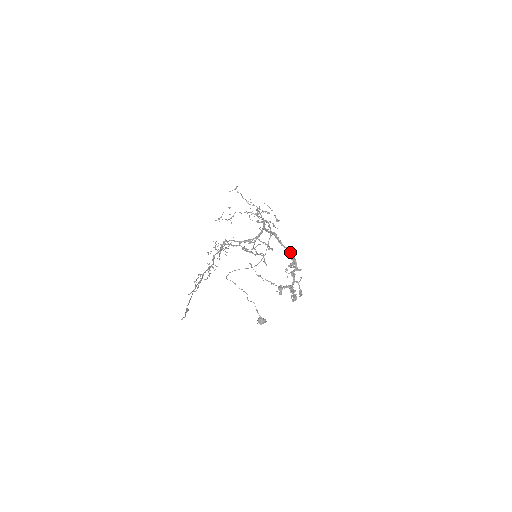
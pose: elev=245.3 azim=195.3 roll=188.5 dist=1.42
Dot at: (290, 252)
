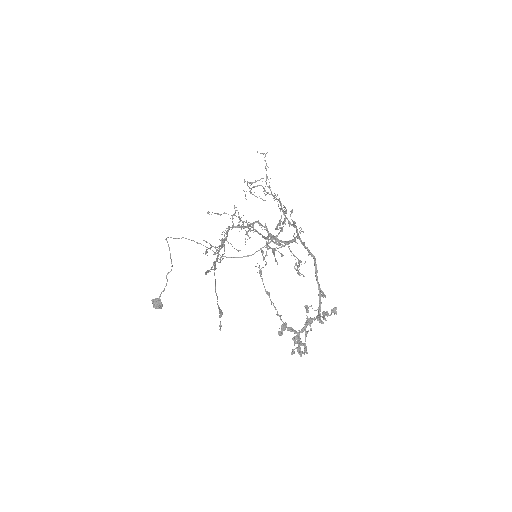
Dot at: (324, 294)
